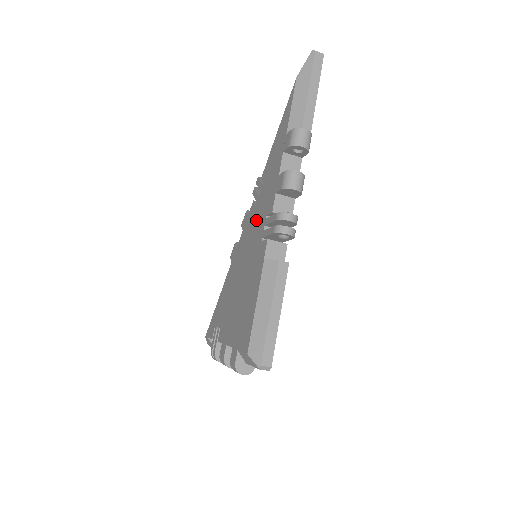
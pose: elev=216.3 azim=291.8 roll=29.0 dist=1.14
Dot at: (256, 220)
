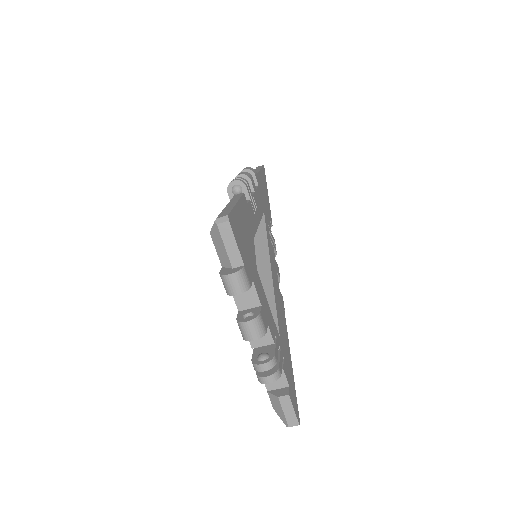
Dot at: occluded
